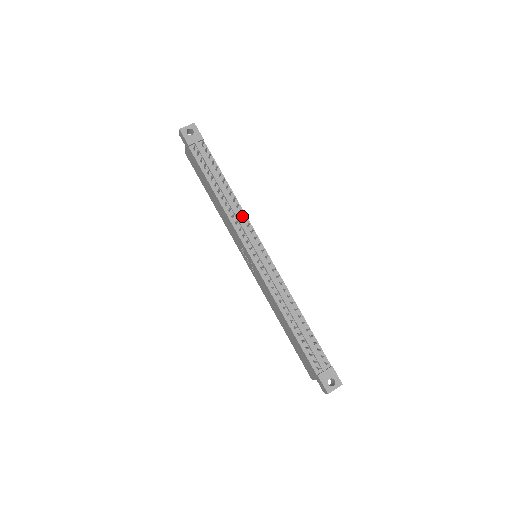
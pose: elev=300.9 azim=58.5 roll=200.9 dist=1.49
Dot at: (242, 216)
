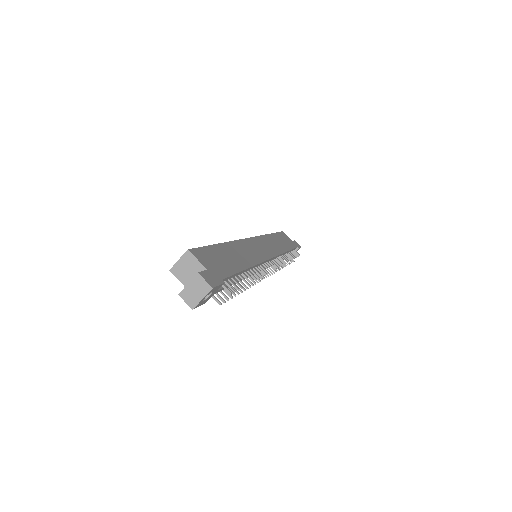
Dot at: occluded
